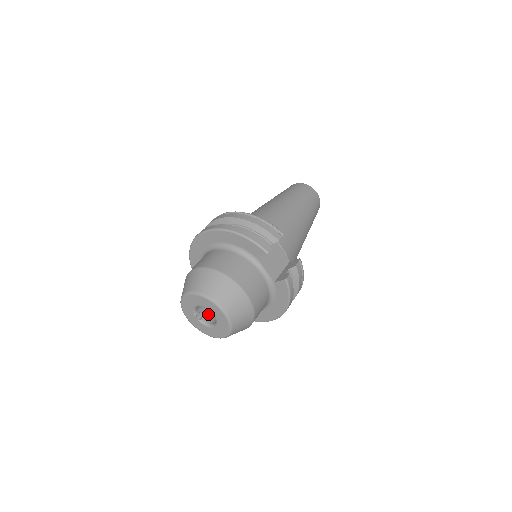
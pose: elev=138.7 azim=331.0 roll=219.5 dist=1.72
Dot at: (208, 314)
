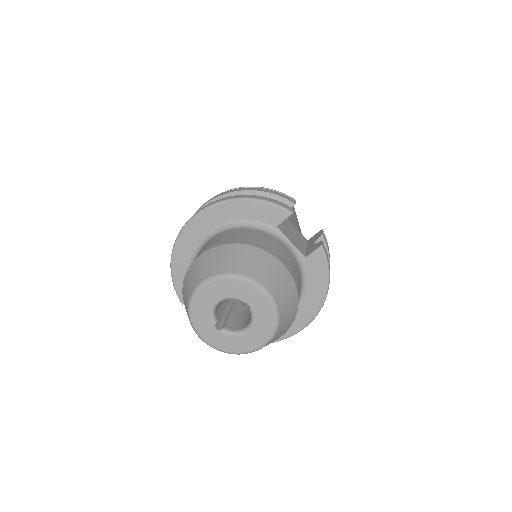
Dot at: (230, 321)
